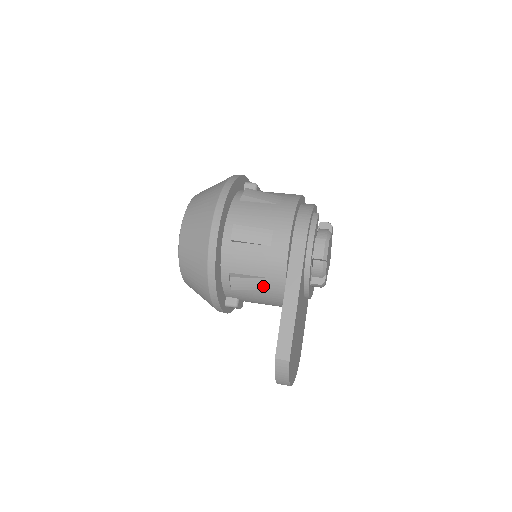
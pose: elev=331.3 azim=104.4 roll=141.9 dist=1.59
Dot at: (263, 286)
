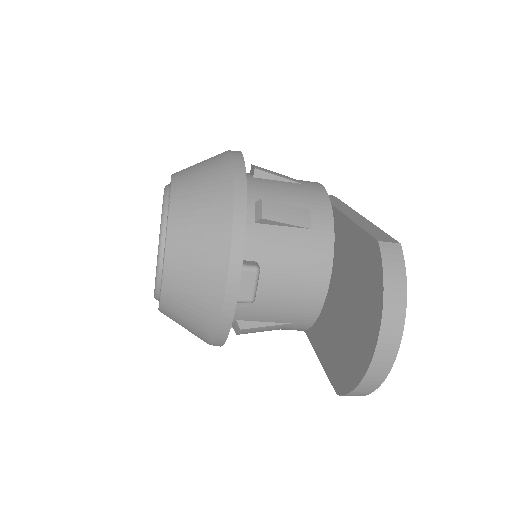
Dot at: (304, 220)
